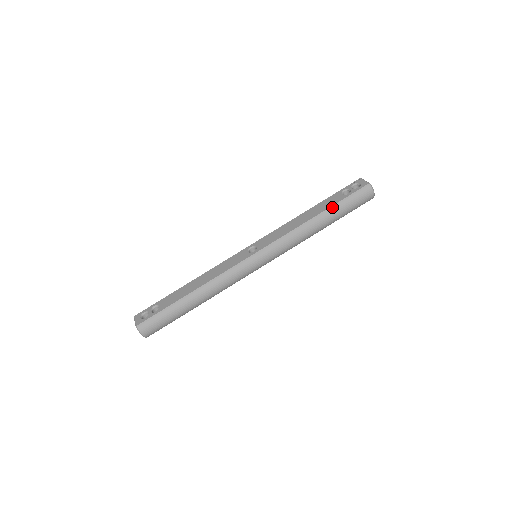
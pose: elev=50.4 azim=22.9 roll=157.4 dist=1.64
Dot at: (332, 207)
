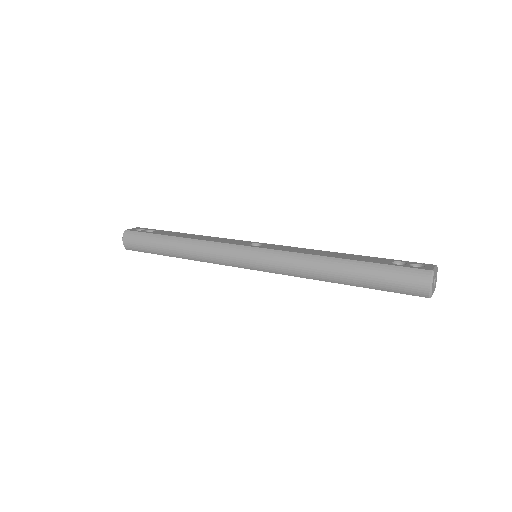
Dot at: (363, 262)
